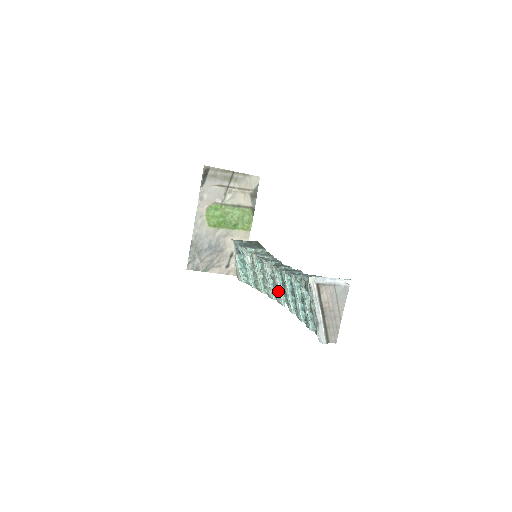
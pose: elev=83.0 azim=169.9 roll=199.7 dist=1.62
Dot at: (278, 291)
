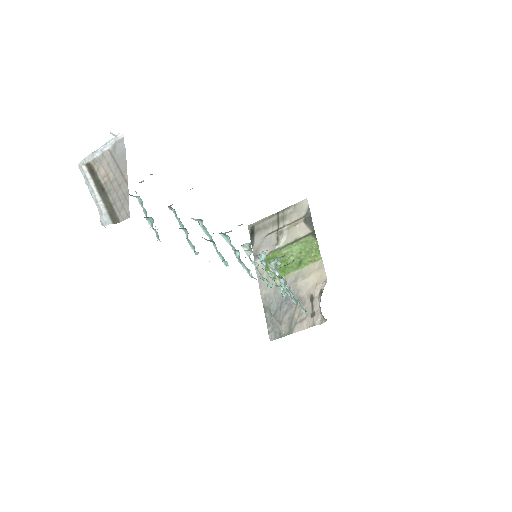
Dot at: occluded
